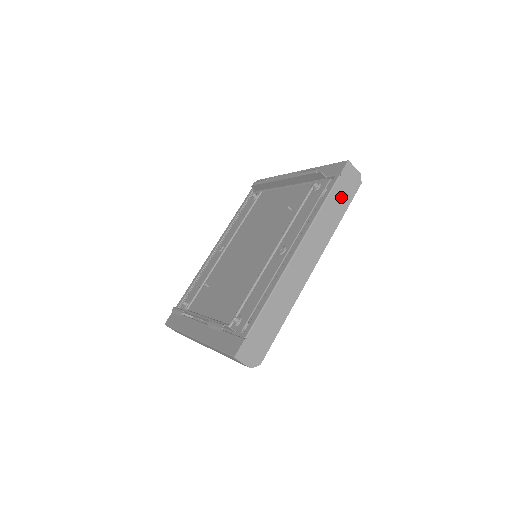
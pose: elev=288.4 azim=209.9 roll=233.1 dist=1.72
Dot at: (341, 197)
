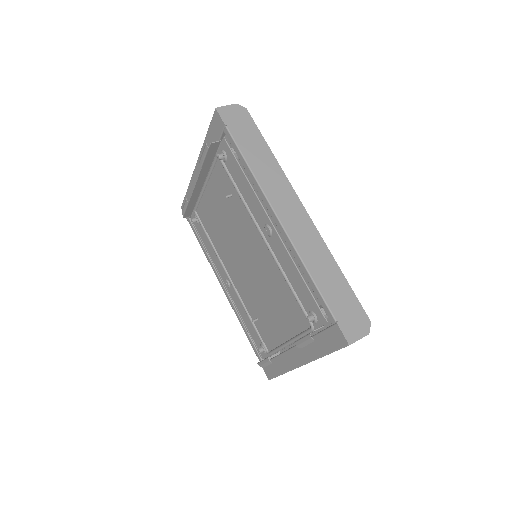
Dot at: (249, 138)
